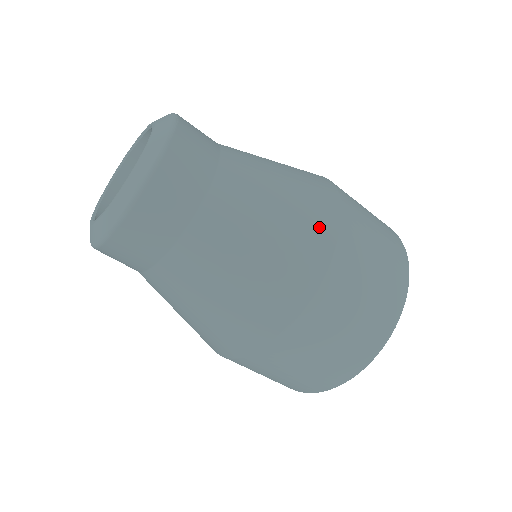
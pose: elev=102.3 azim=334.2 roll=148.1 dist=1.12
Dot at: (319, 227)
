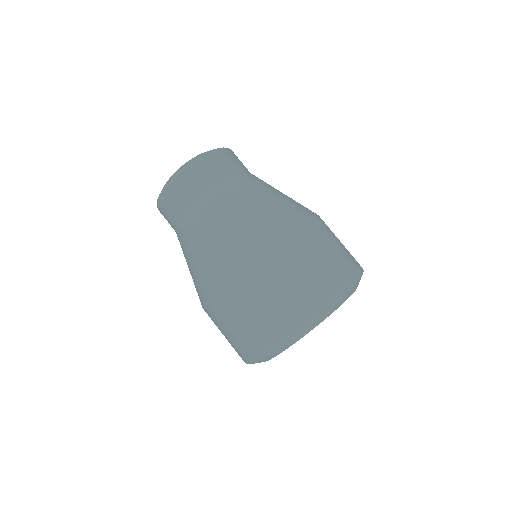
Dot at: (305, 208)
